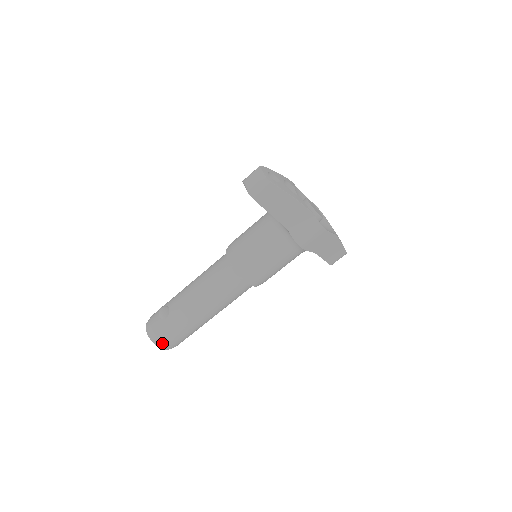
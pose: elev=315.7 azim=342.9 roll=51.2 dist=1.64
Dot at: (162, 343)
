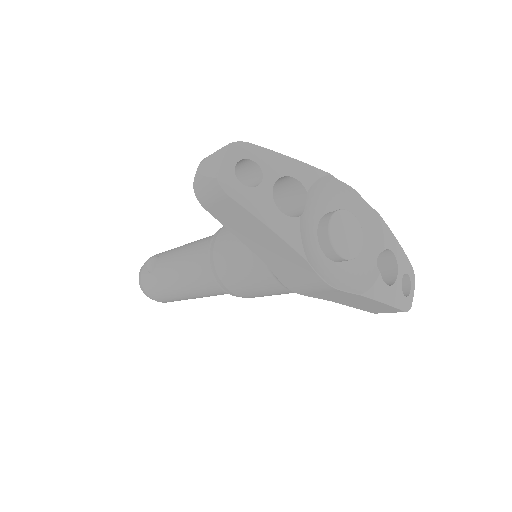
Dot at: (148, 295)
